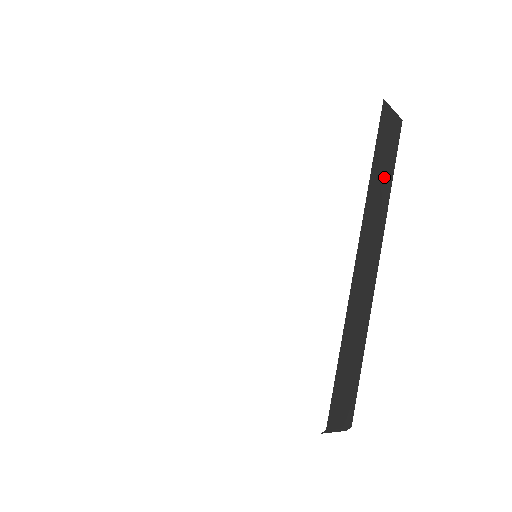
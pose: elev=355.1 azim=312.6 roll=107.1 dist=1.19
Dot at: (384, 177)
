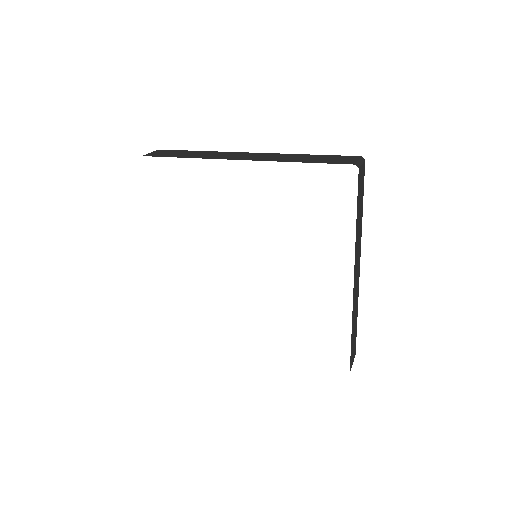
Dot at: (360, 215)
